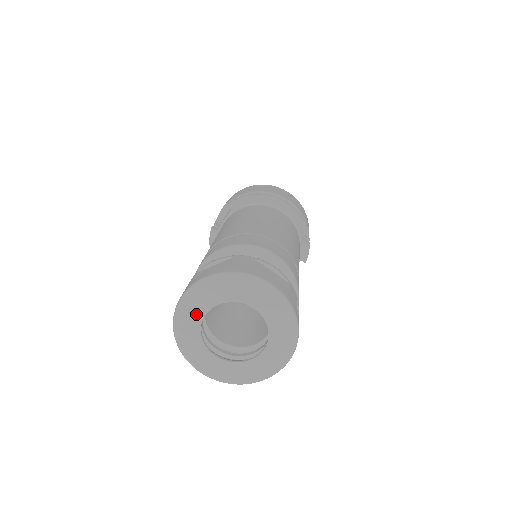
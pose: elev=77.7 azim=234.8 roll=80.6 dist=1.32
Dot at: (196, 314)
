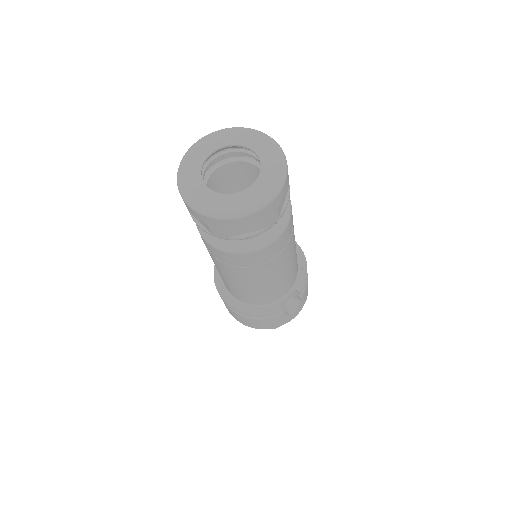
Dot at: (204, 152)
